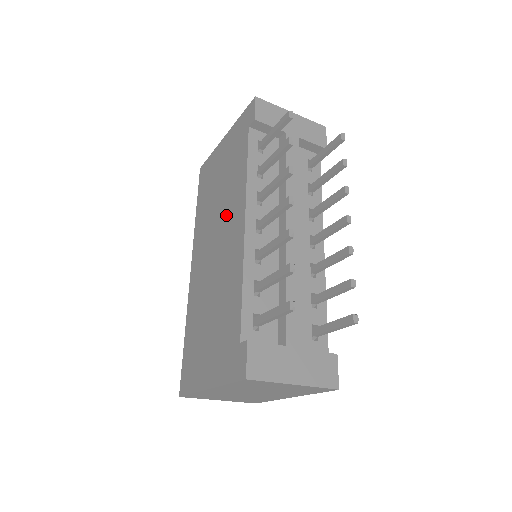
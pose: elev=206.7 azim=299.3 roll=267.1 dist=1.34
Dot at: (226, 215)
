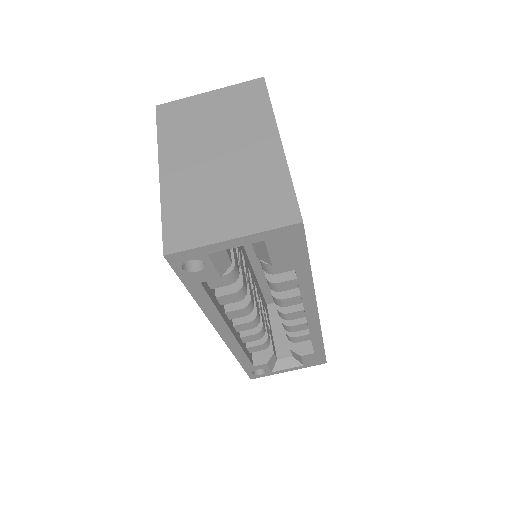
Dot at: occluded
